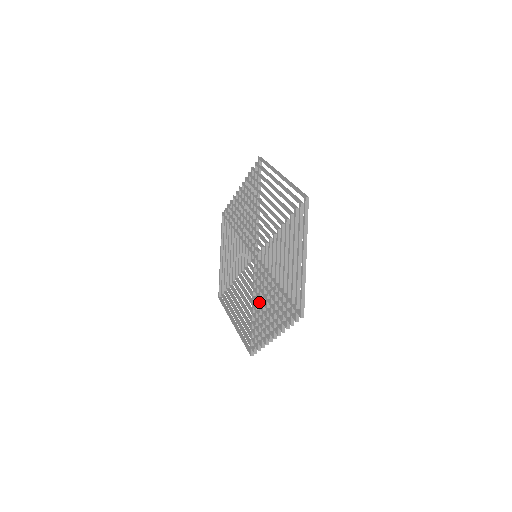
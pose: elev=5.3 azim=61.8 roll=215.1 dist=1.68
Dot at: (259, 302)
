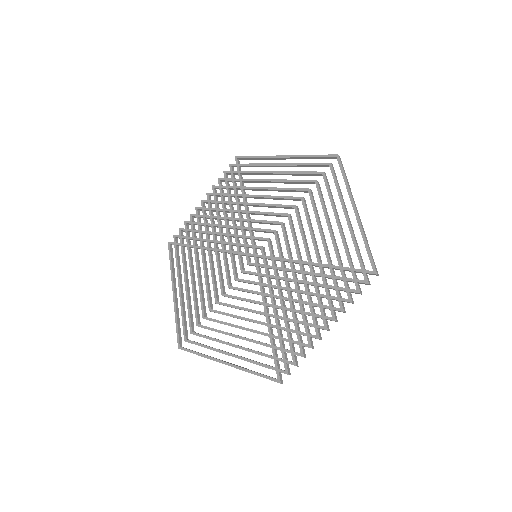
Dot at: (281, 302)
